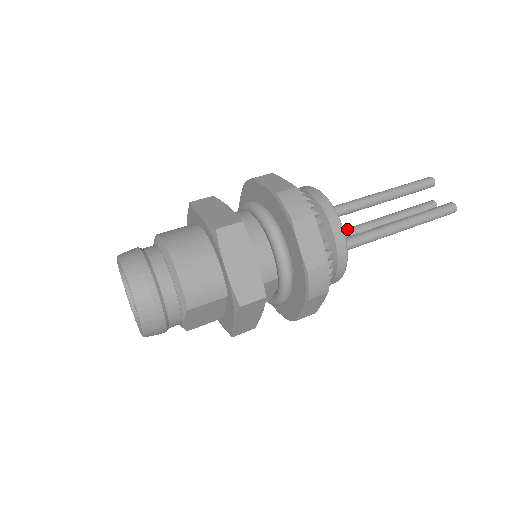
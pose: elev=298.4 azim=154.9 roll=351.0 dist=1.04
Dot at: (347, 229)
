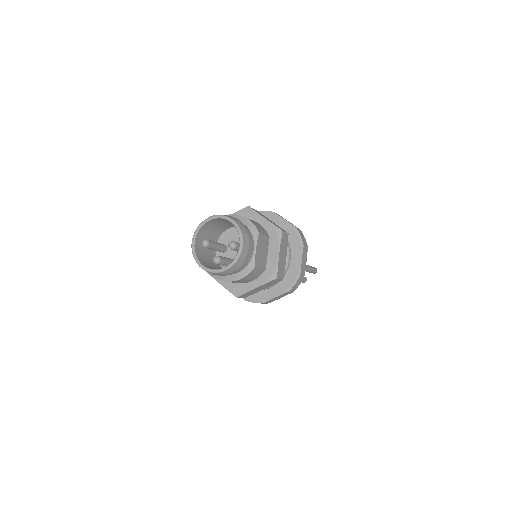
Dot at: occluded
